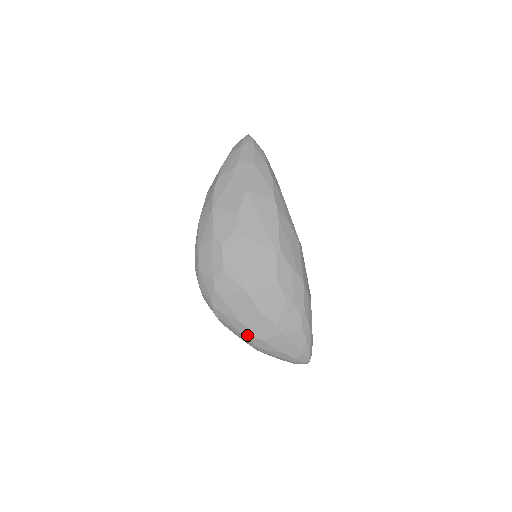
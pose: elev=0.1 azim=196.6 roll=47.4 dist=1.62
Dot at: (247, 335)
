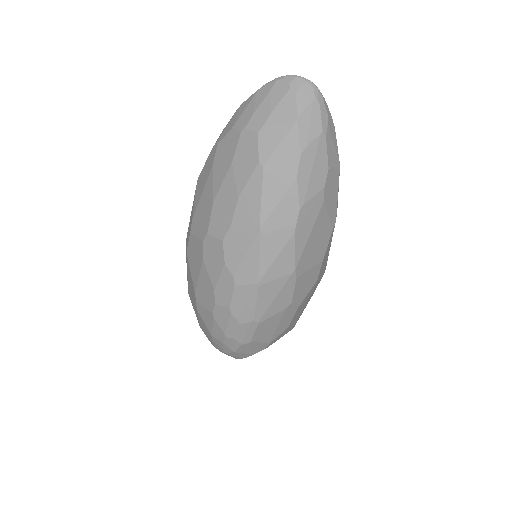
Dot at: occluded
